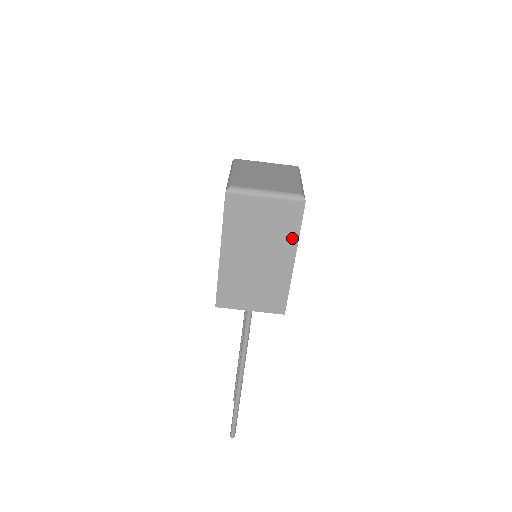
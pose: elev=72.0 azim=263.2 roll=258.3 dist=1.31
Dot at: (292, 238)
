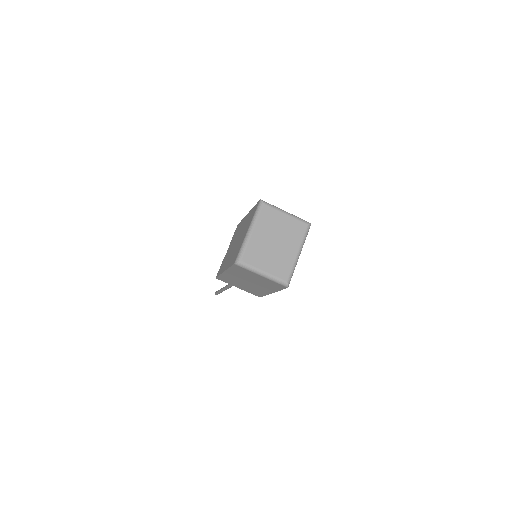
Dot at: (274, 289)
